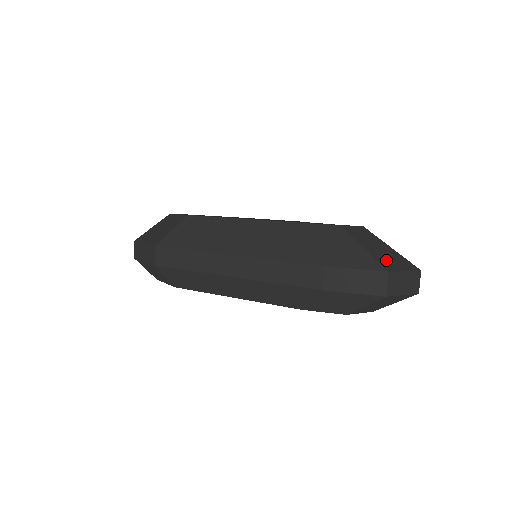
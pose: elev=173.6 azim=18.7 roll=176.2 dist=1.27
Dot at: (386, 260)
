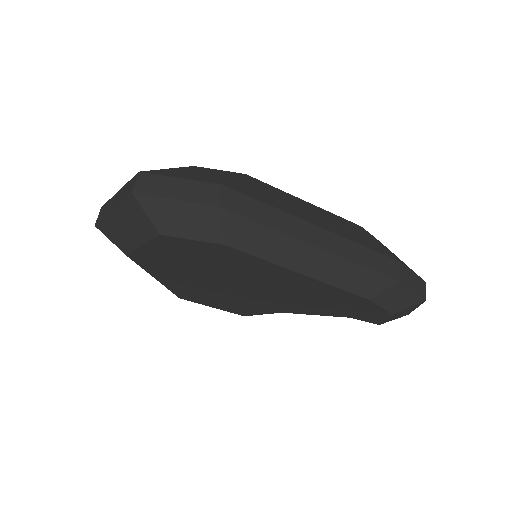
Dot at: occluded
